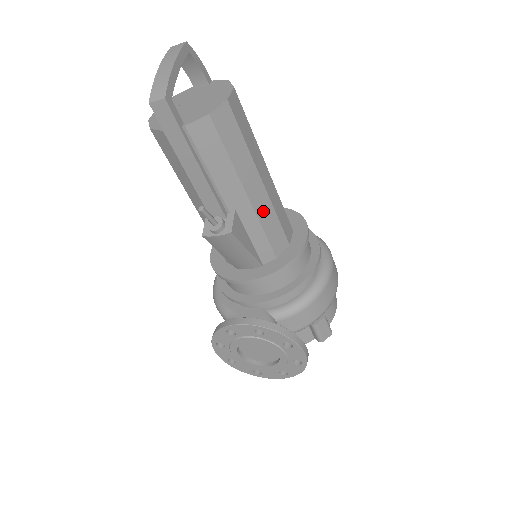
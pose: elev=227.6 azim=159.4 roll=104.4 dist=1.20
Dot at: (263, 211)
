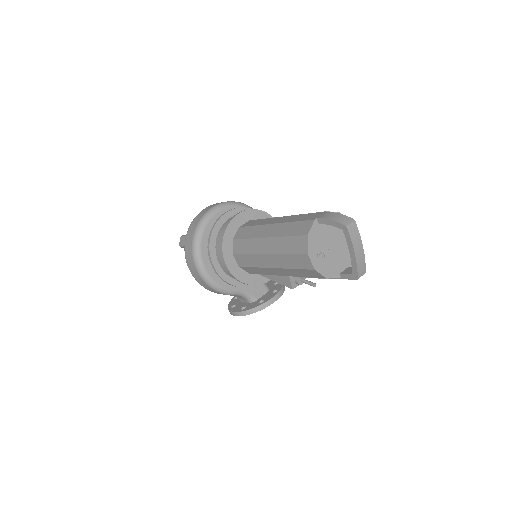
Dot at: occluded
